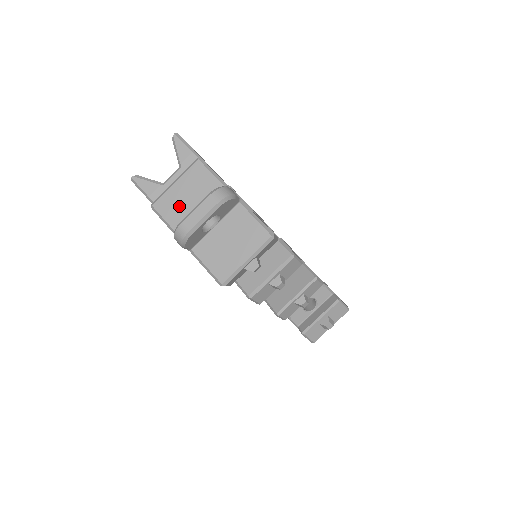
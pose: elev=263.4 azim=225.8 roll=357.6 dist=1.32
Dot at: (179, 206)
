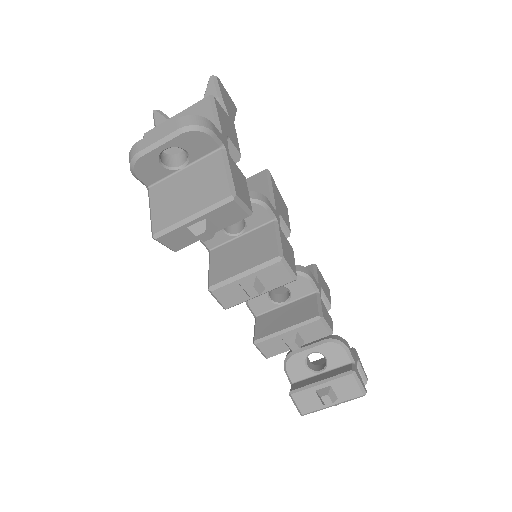
Dot at: occluded
